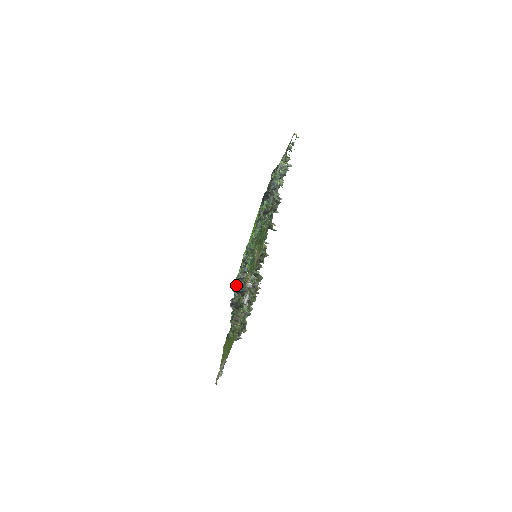
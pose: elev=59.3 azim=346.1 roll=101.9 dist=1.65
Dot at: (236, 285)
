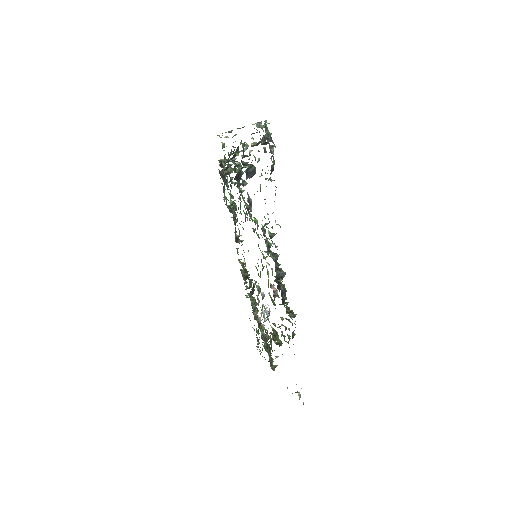
Dot at: occluded
